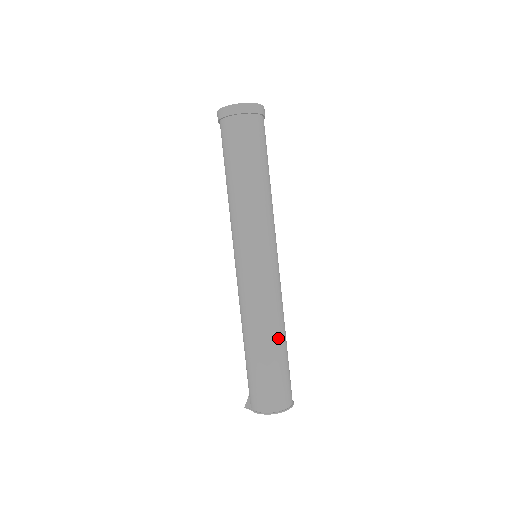
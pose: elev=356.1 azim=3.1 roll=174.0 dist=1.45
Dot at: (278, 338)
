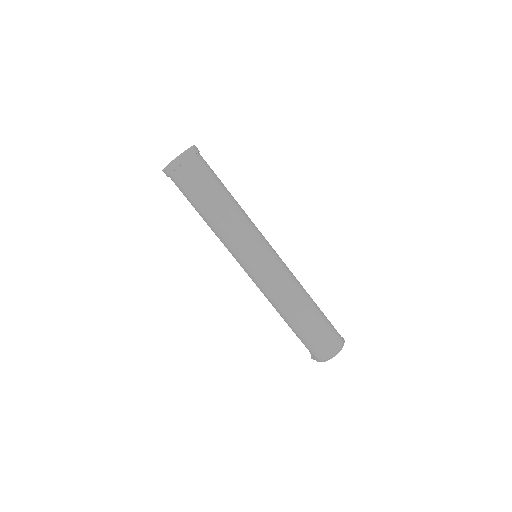
Dot at: (304, 308)
